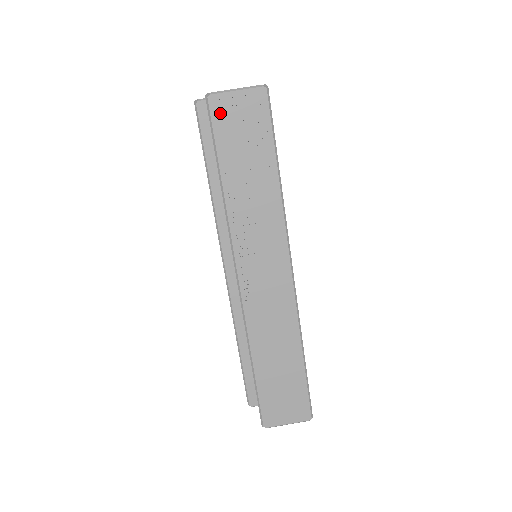
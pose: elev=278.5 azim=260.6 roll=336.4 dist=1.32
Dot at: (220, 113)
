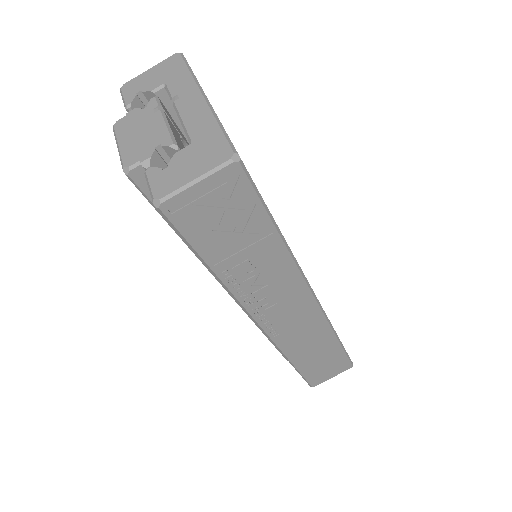
Dot at: (184, 216)
